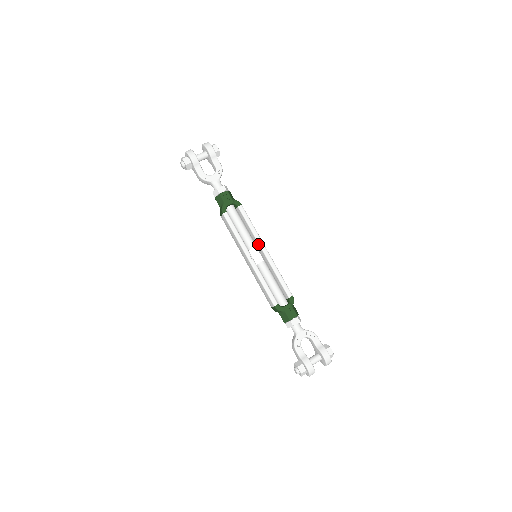
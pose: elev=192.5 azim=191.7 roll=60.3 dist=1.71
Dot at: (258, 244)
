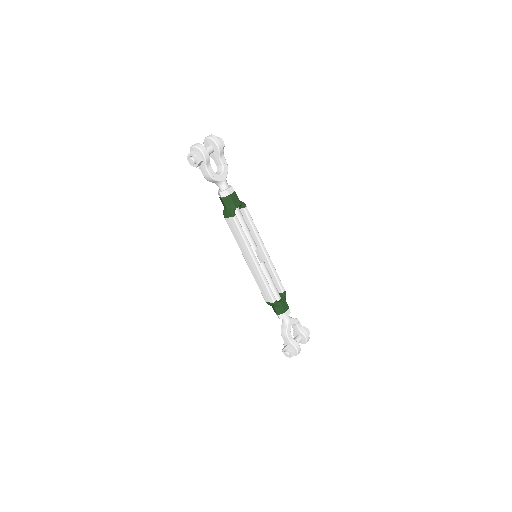
Dot at: (260, 245)
